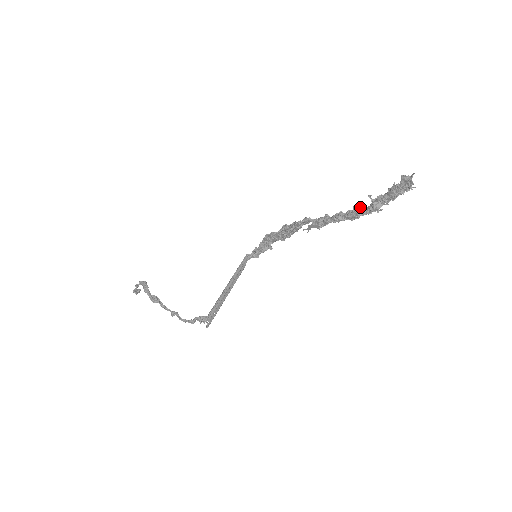
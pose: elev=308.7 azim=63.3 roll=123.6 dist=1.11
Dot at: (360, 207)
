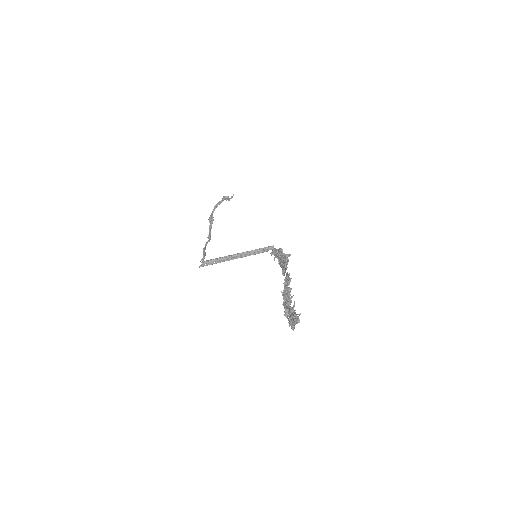
Dot at: occluded
